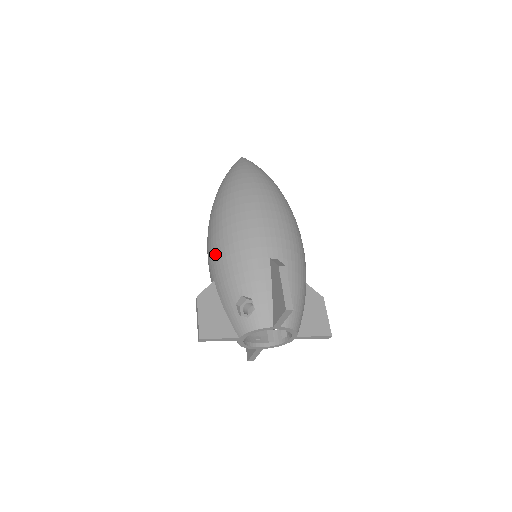
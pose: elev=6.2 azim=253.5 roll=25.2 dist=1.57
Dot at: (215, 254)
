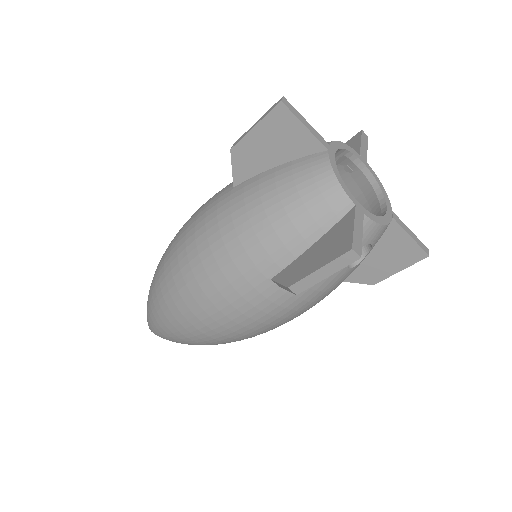
Dot at: occluded
